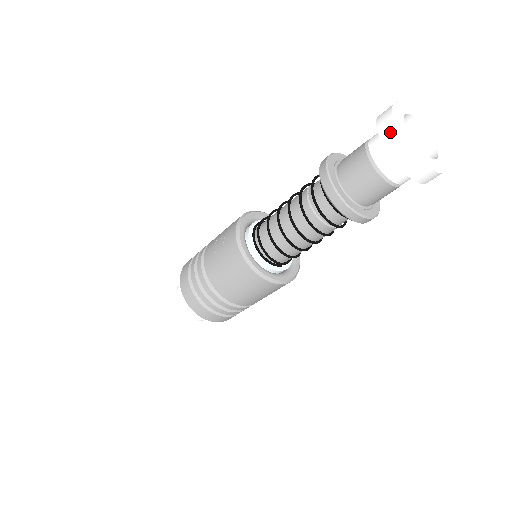
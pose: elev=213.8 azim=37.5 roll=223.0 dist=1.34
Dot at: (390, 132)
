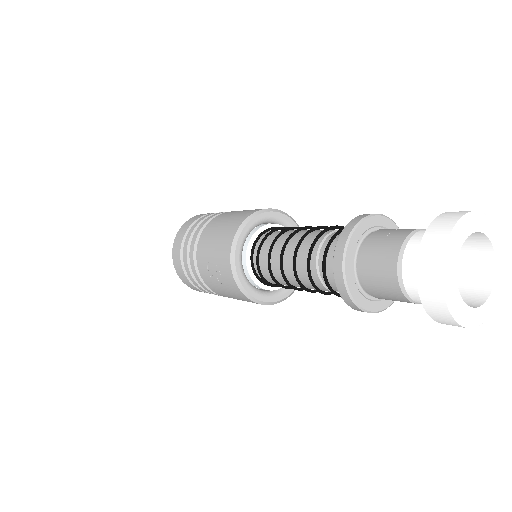
Dot at: (439, 312)
